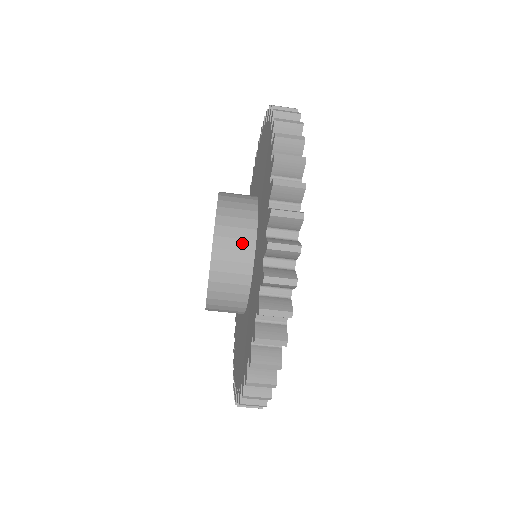
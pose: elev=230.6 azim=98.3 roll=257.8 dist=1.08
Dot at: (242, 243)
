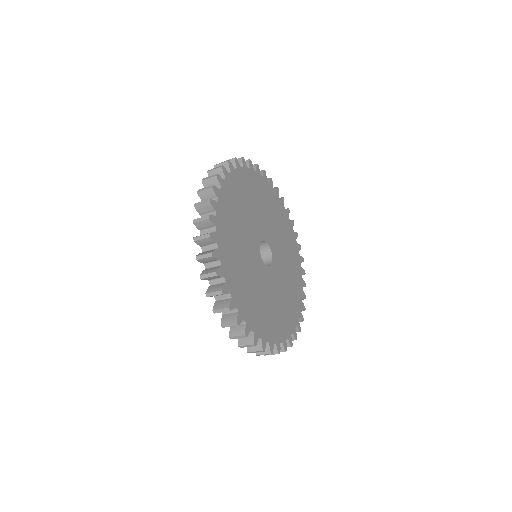
Dot at: occluded
